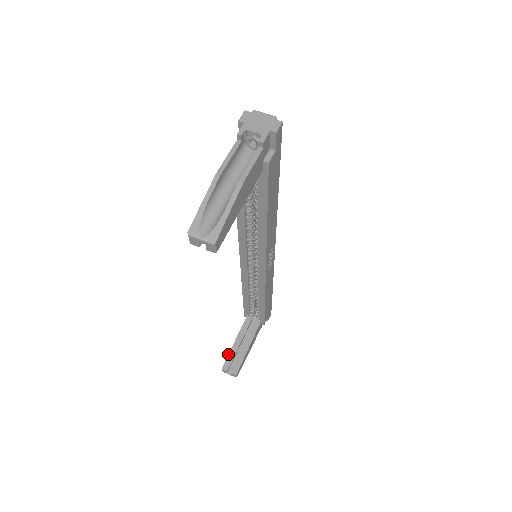
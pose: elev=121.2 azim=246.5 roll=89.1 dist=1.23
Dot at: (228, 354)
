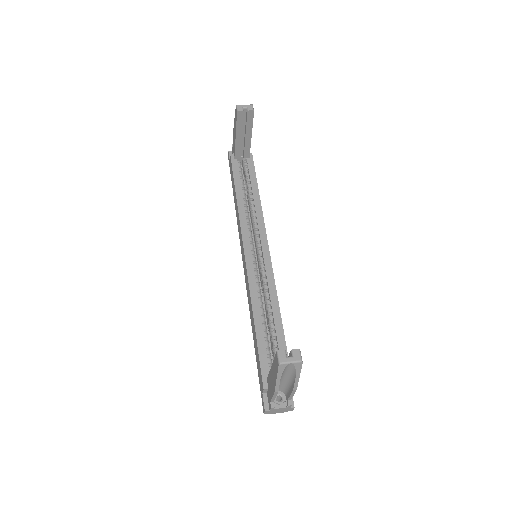
Dot at: occluded
